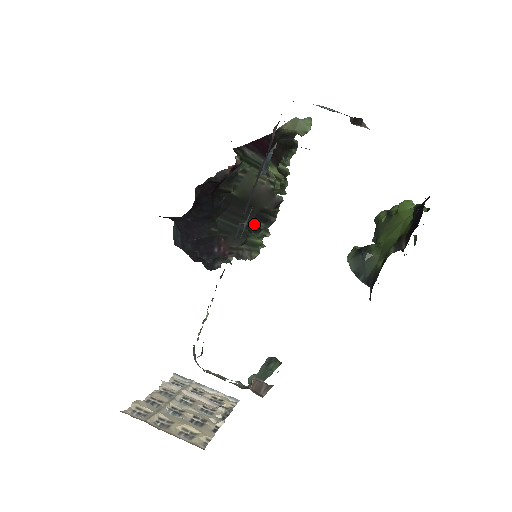
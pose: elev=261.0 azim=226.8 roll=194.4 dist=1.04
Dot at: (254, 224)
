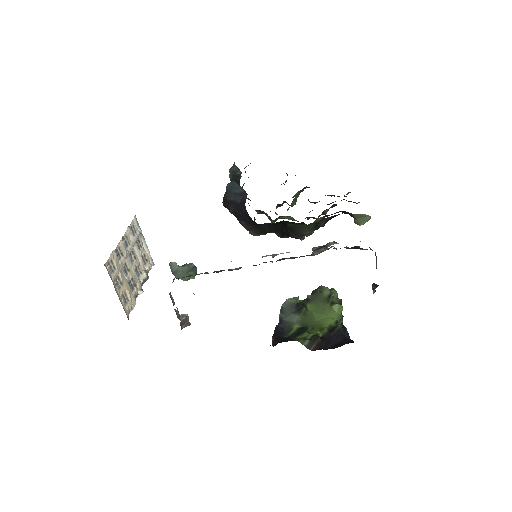
Dot at: (276, 232)
